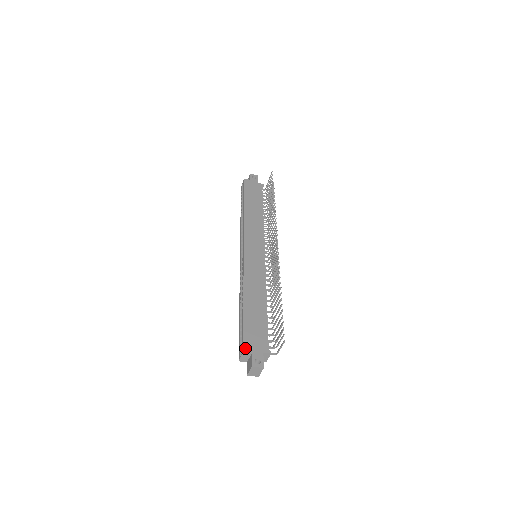
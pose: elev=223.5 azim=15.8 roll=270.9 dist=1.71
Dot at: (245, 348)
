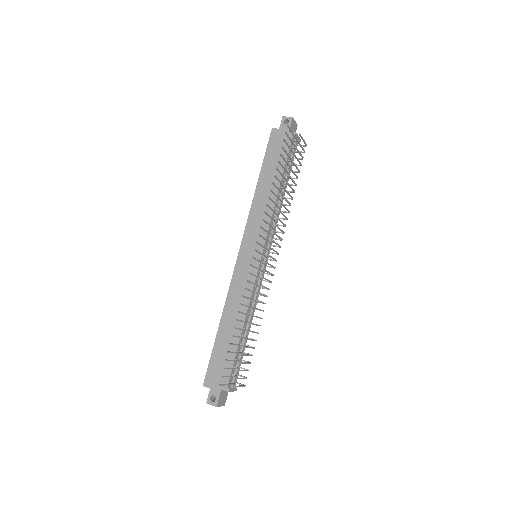
Dot at: (205, 382)
